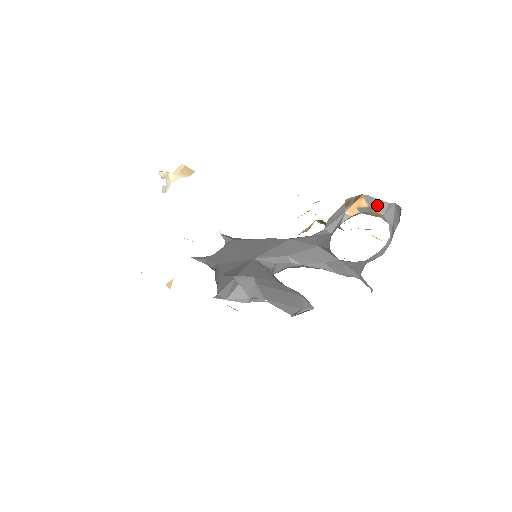
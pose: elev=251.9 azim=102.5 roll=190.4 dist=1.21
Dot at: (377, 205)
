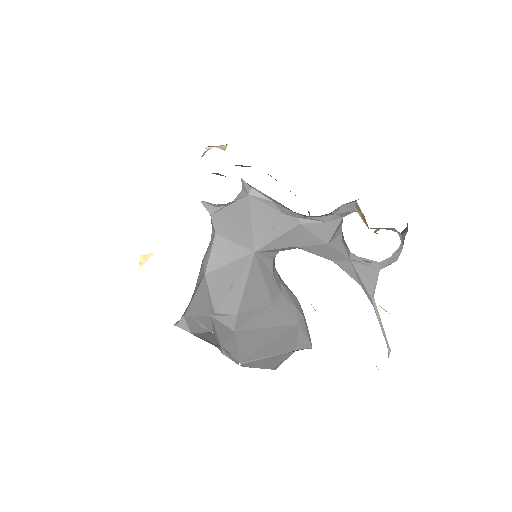
Dot at: occluded
